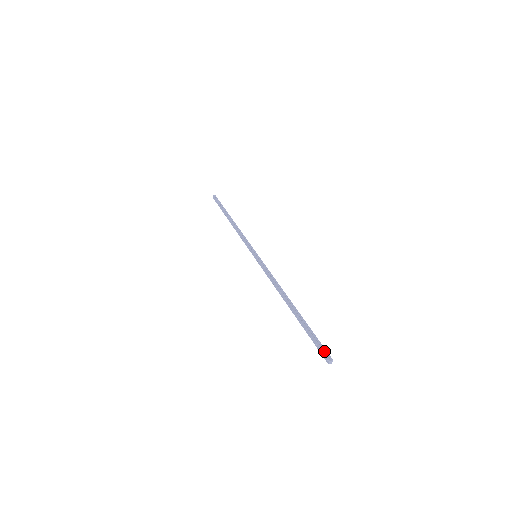
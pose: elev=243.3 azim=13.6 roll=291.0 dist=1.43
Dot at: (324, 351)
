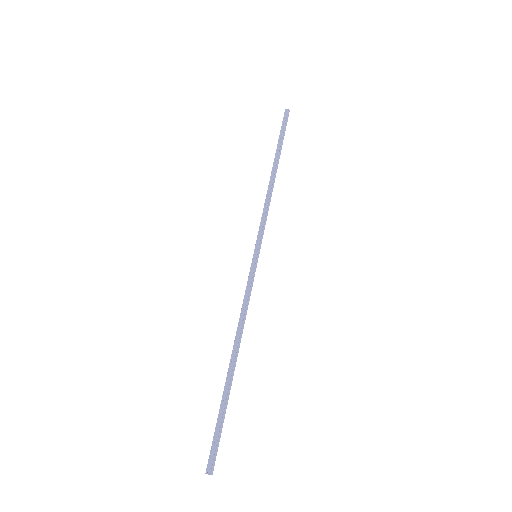
Dot at: (214, 457)
